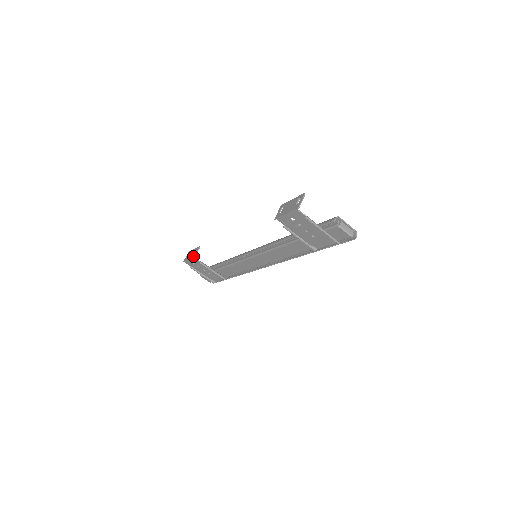
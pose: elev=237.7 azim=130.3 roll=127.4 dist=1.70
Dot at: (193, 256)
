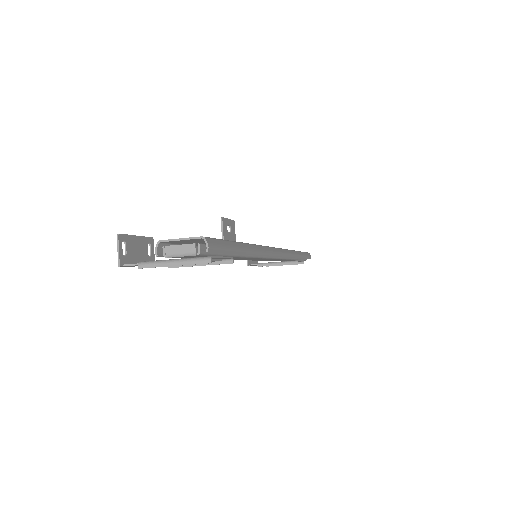
Dot at: (247, 264)
